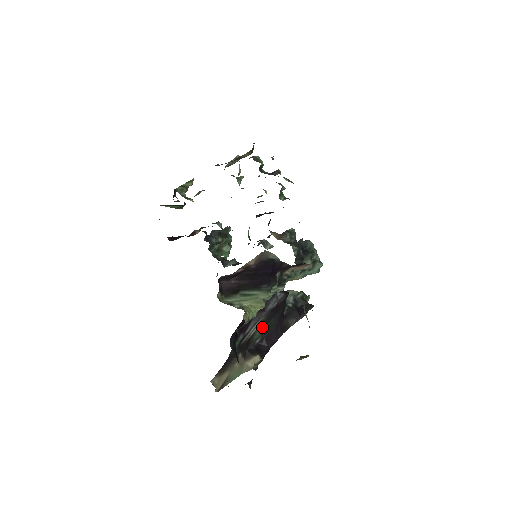
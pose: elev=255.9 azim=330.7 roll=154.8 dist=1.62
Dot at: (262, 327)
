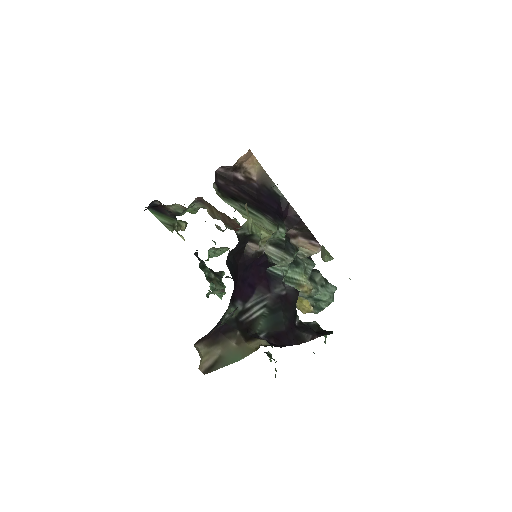
Dot at: (268, 316)
